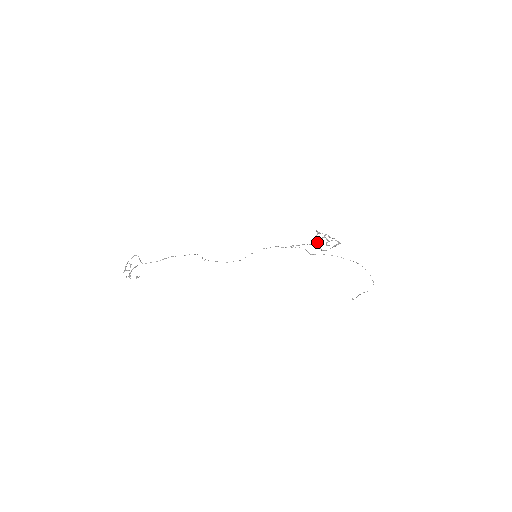
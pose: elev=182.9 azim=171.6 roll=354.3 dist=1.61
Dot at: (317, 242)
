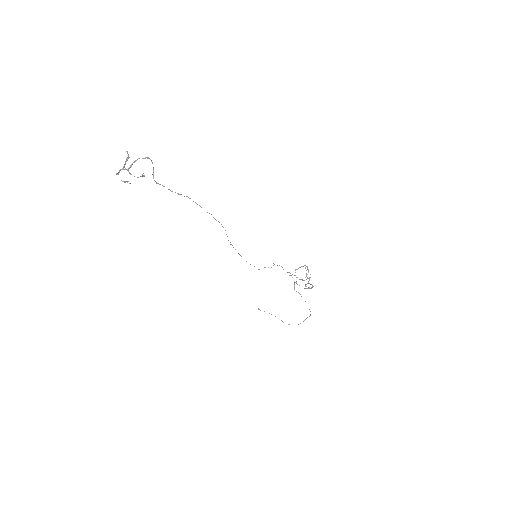
Dot at: (304, 280)
